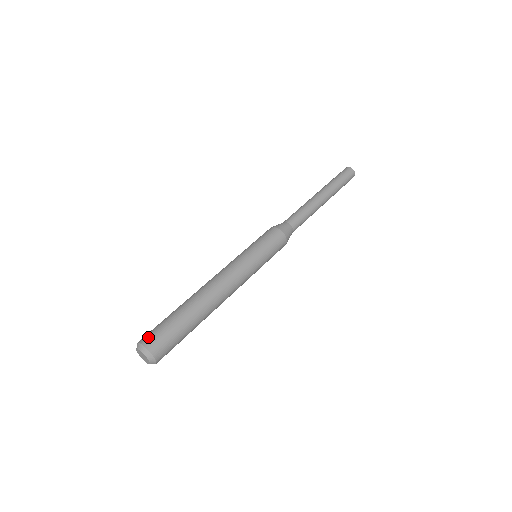
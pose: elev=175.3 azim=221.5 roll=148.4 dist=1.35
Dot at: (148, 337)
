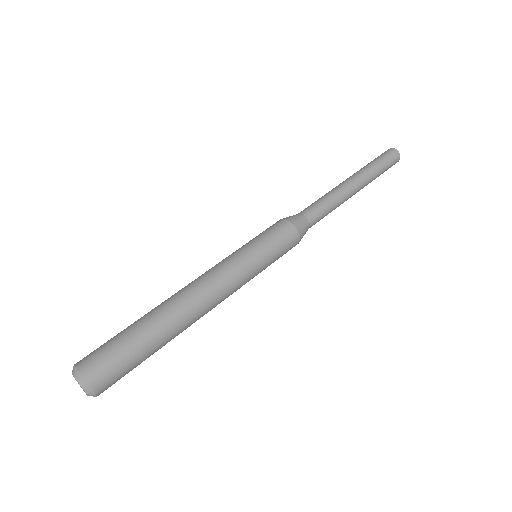
Dot at: (86, 357)
